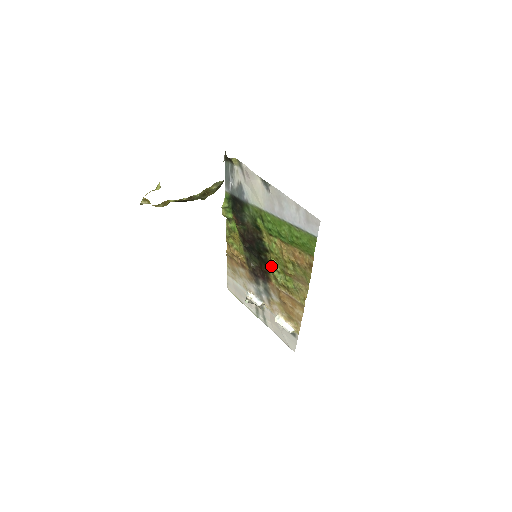
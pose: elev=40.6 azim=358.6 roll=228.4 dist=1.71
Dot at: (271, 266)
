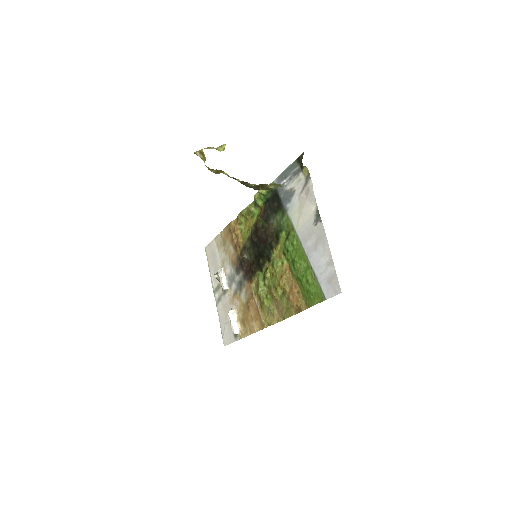
Dot at: (262, 273)
